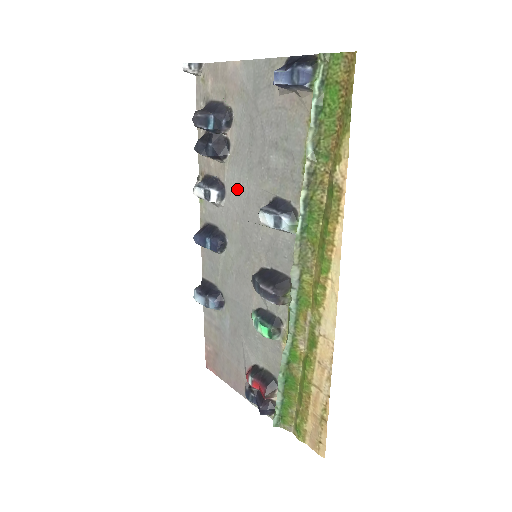
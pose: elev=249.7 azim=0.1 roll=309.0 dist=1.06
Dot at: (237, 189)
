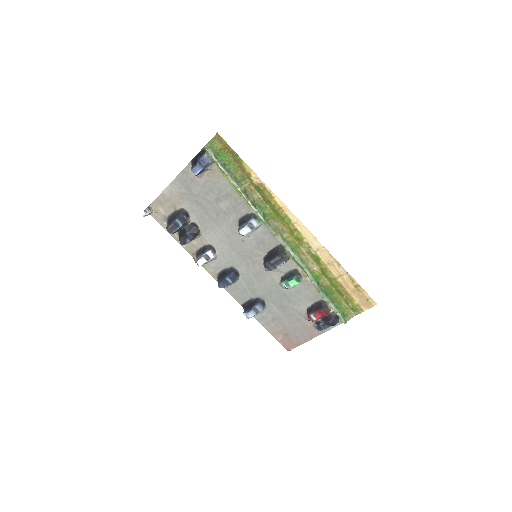
Dot at: (218, 239)
